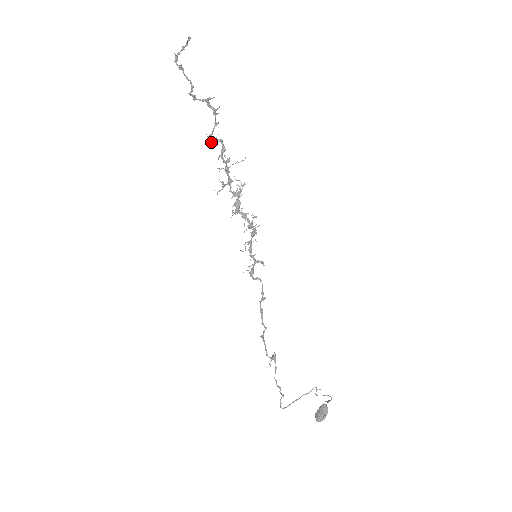
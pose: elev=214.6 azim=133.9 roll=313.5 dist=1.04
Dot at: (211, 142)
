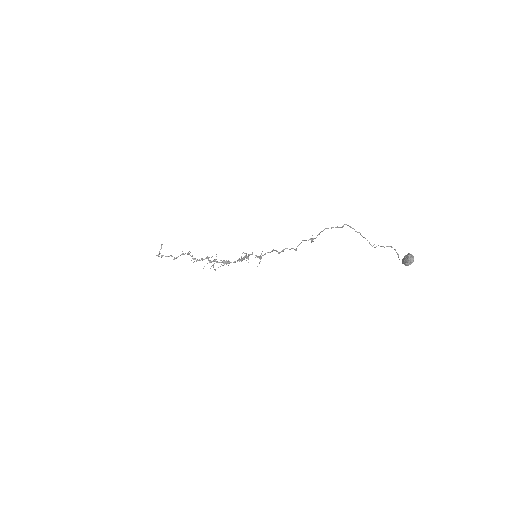
Dot at: occluded
